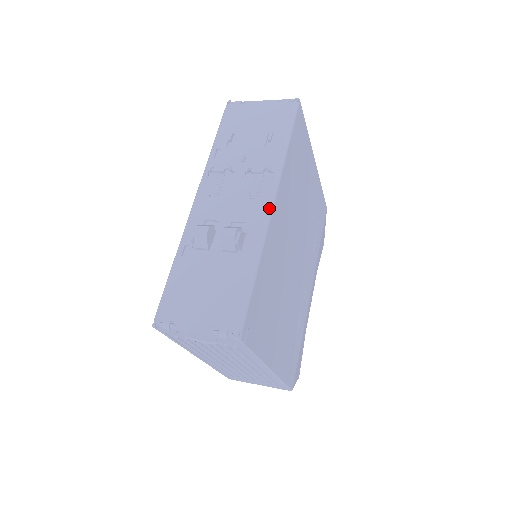
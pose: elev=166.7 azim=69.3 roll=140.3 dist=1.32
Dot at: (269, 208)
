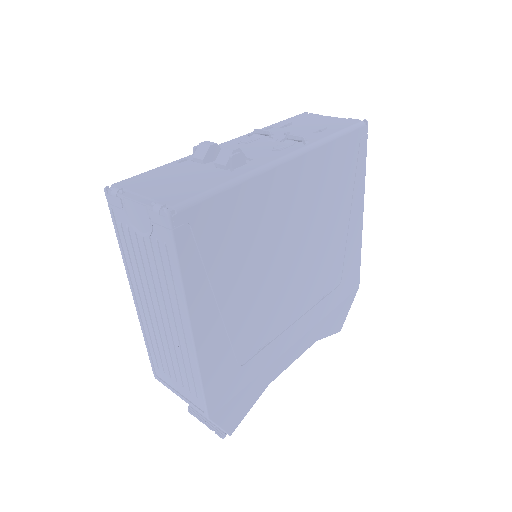
Dot at: (283, 158)
